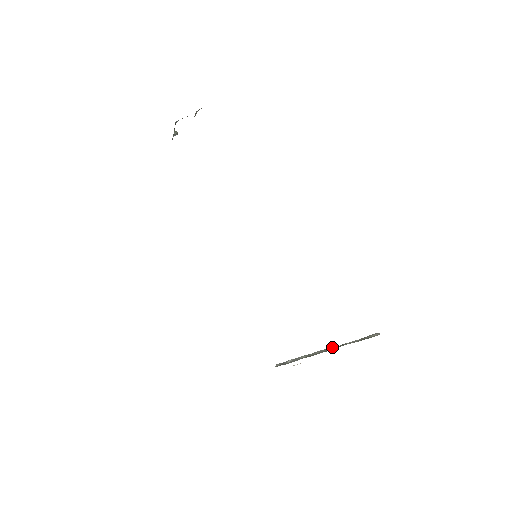
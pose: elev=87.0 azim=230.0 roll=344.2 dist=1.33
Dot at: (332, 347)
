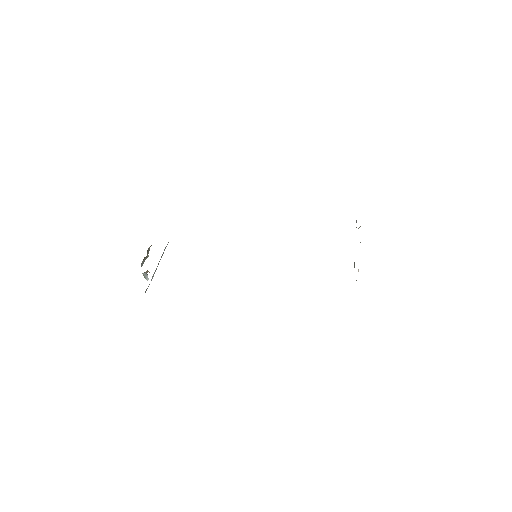
Dot at: occluded
